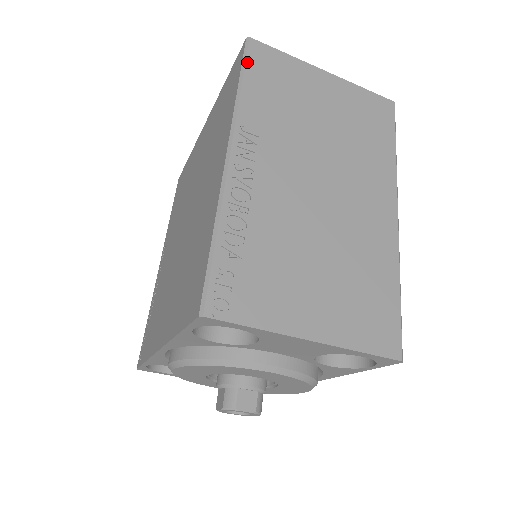
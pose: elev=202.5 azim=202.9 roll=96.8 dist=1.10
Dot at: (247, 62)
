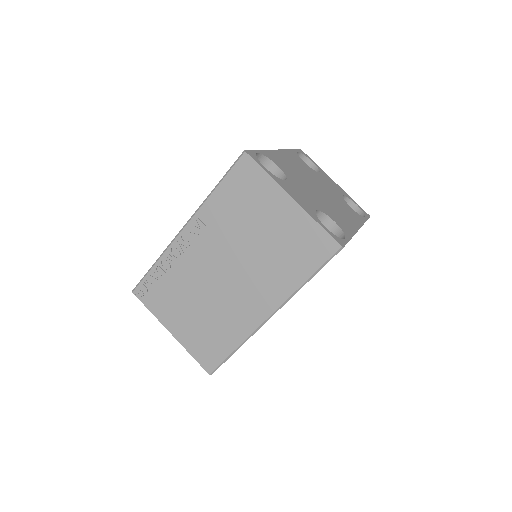
Dot at: (230, 171)
